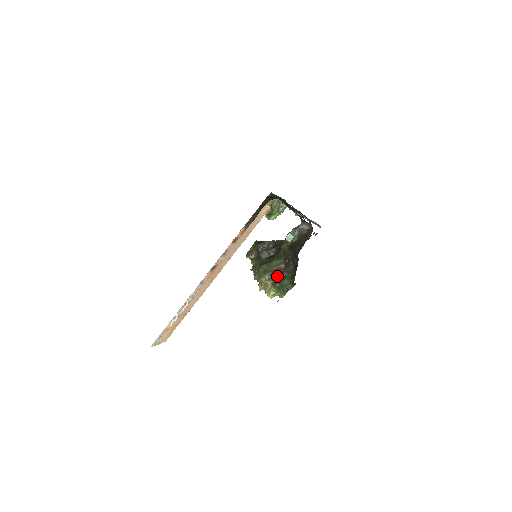
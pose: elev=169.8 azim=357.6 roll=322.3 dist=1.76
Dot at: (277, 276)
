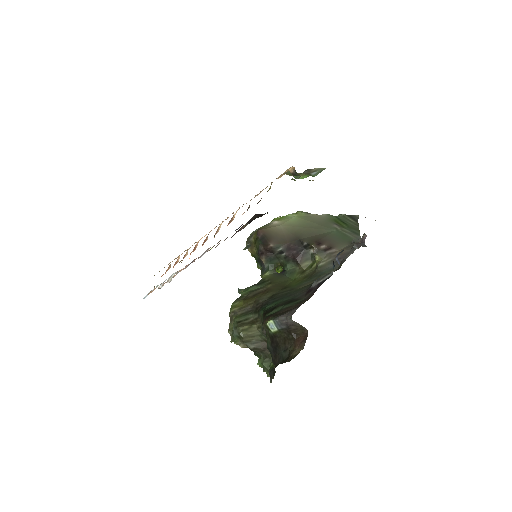
Dot at: (255, 351)
